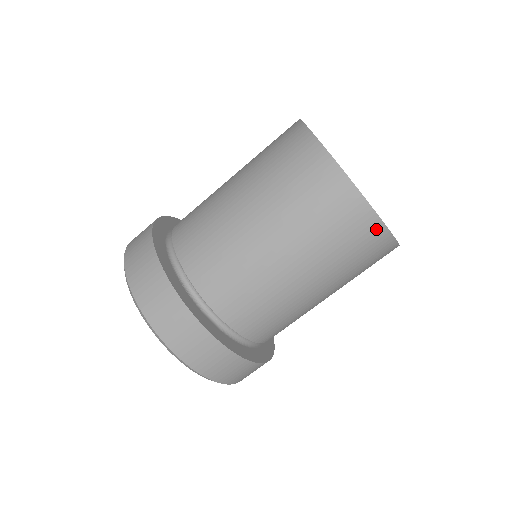
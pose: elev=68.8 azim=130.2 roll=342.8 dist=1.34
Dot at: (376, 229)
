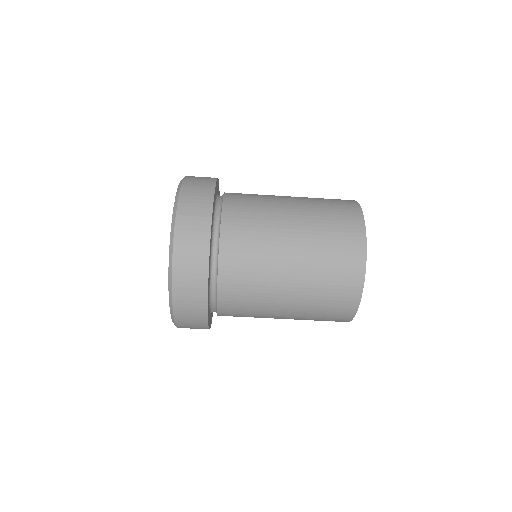
Dot at: occluded
